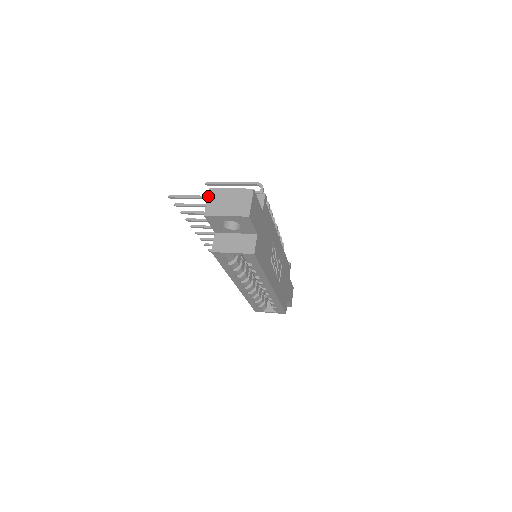
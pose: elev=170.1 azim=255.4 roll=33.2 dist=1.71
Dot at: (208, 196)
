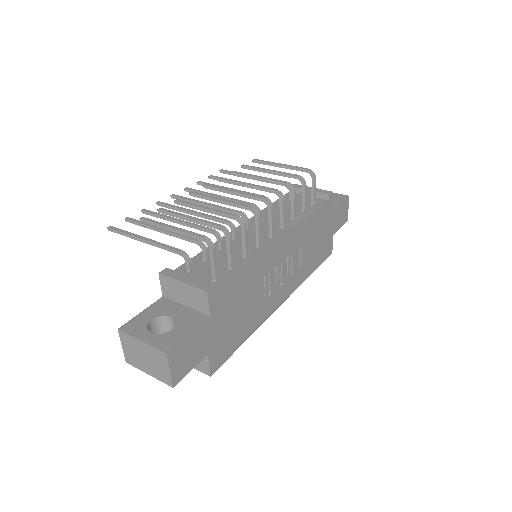
Dot at: (120, 340)
